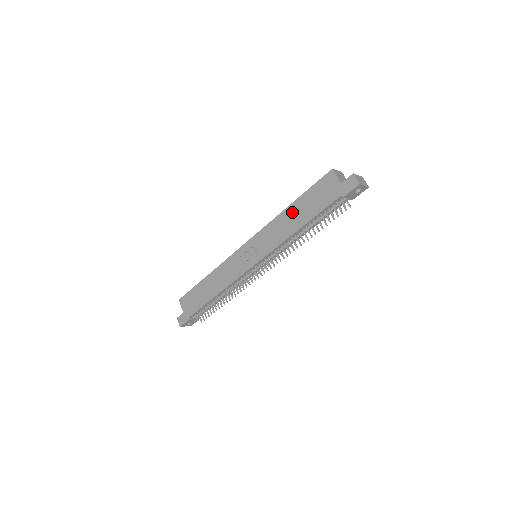
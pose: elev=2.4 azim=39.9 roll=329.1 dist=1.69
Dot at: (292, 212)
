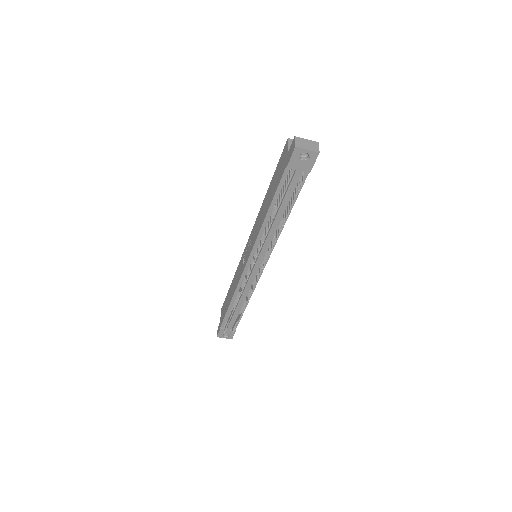
Dot at: (266, 198)
